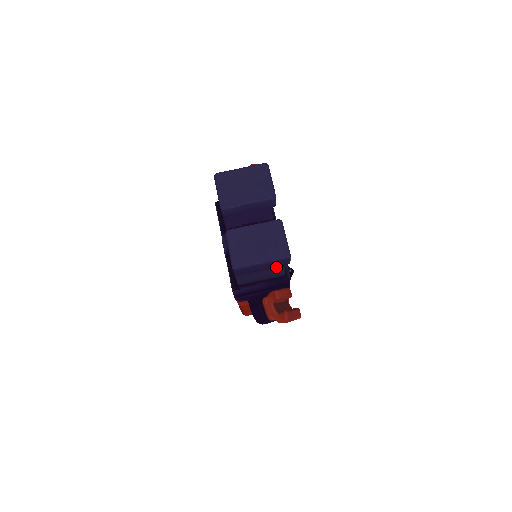
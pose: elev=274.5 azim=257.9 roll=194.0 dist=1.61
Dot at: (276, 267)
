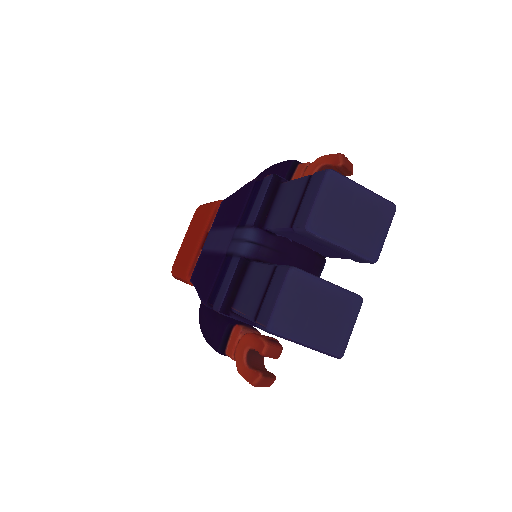
Dot at: occluded
